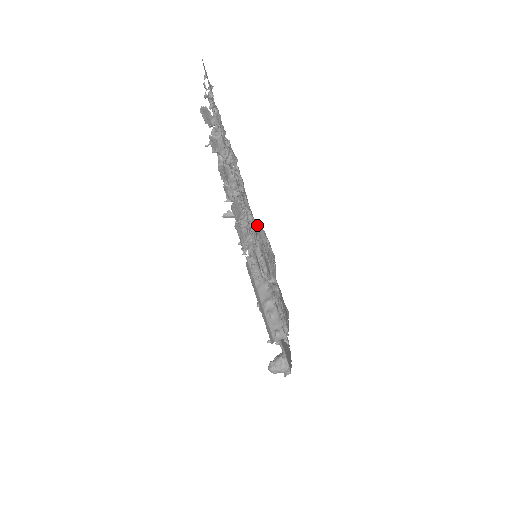
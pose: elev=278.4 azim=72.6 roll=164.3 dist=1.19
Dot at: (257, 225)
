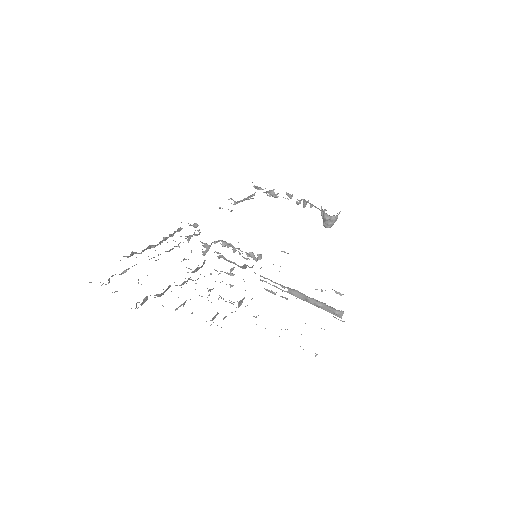
Dot at: occluded
